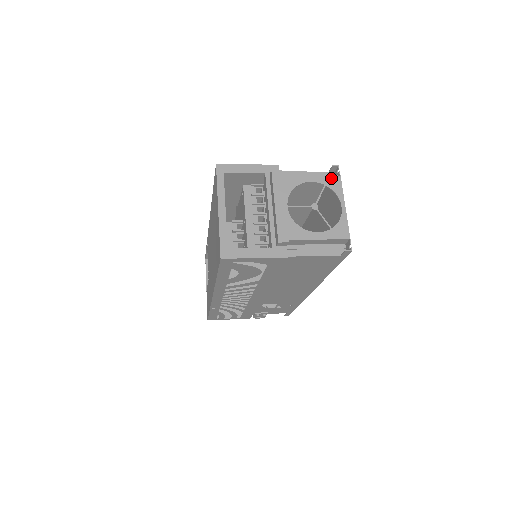
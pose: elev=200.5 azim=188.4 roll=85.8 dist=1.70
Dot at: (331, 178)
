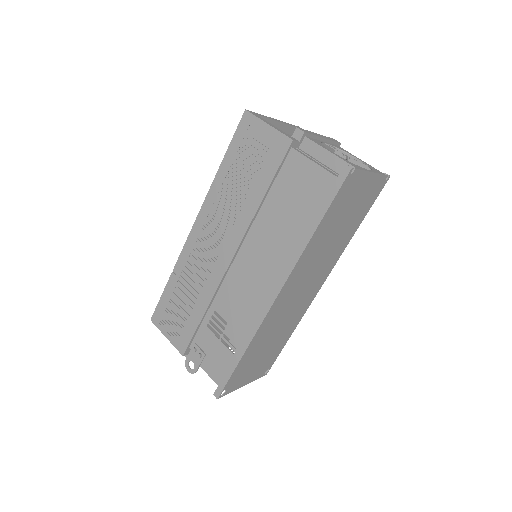
Dot at: (377, 170)
